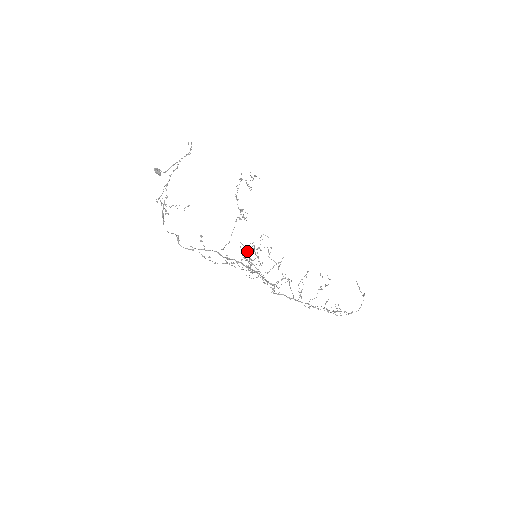
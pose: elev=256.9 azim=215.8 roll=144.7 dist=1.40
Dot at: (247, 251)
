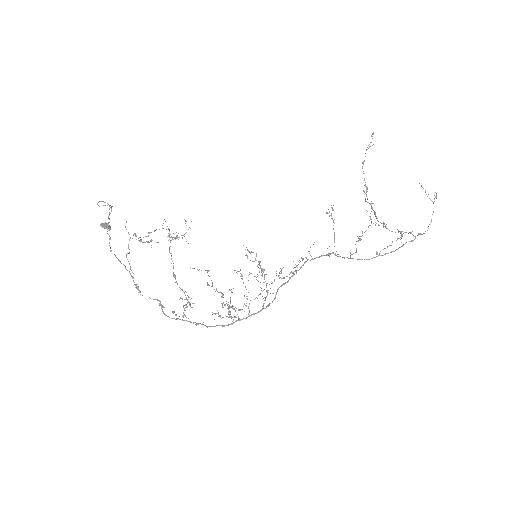
Dot at: occluded
